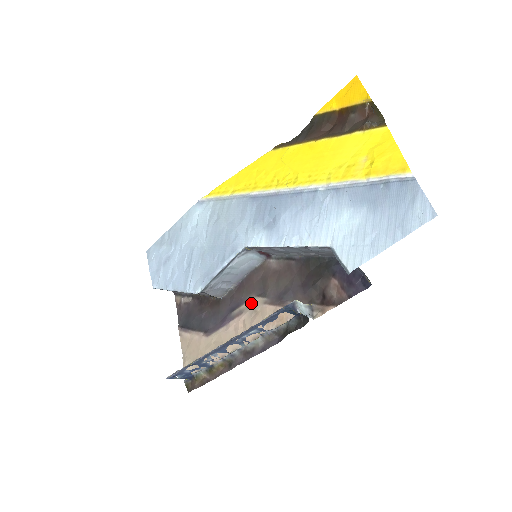
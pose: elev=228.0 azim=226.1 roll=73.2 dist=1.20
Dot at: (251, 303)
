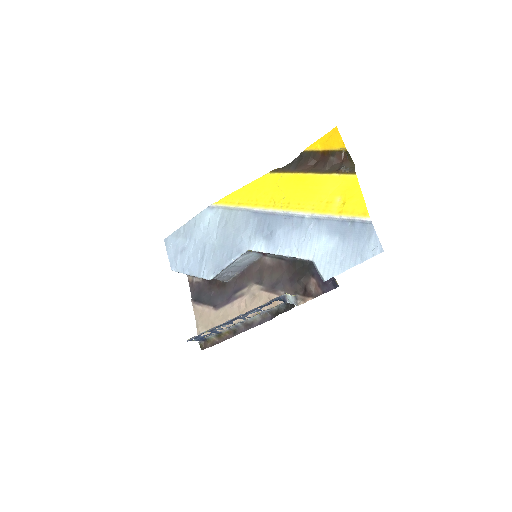
Dot at: (251, 288)
